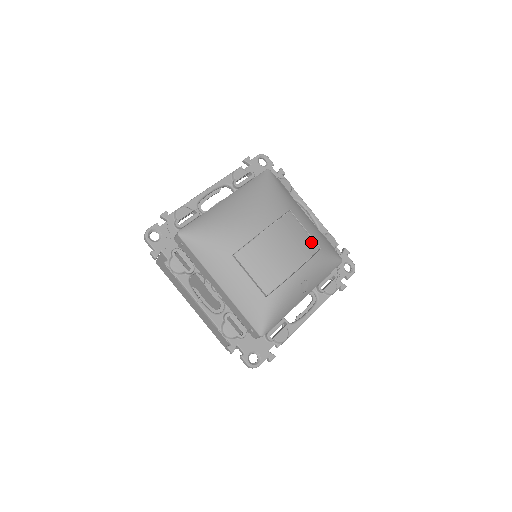
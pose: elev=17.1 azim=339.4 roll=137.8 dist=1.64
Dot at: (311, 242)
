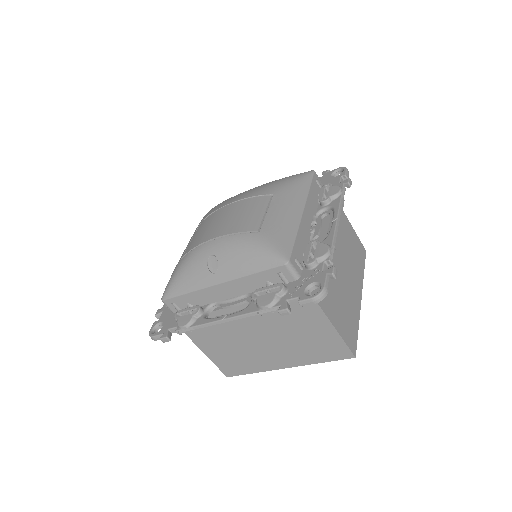
Dot at: (255, 223)
